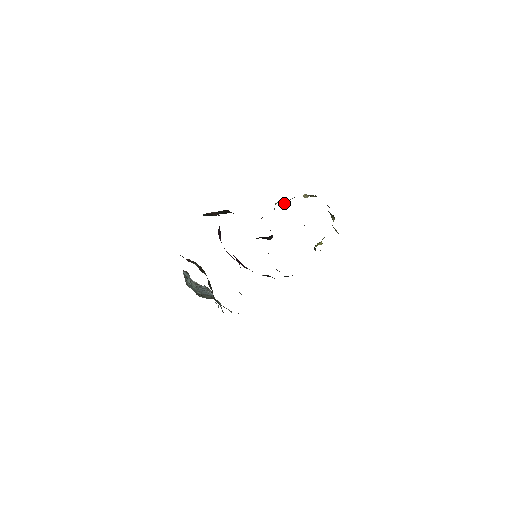
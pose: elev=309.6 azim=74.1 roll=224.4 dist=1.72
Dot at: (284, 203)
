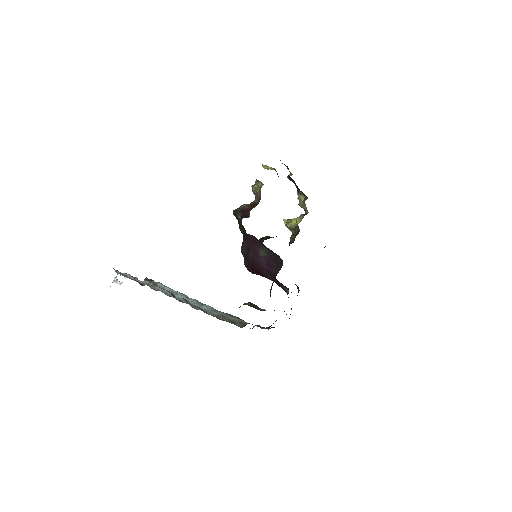
Dot at: occluded
